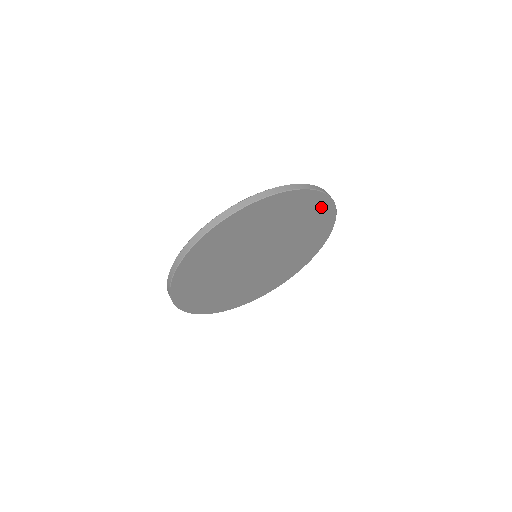
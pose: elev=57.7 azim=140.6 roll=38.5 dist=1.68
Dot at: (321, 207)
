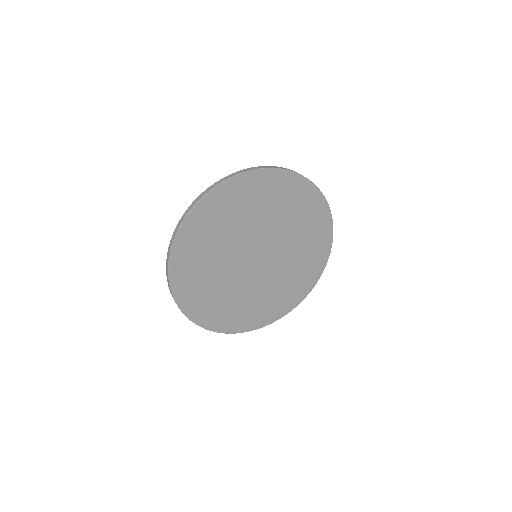
Dot at: (322, 221)
